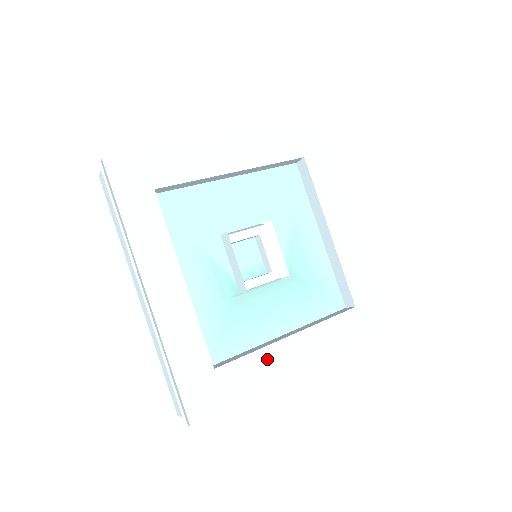
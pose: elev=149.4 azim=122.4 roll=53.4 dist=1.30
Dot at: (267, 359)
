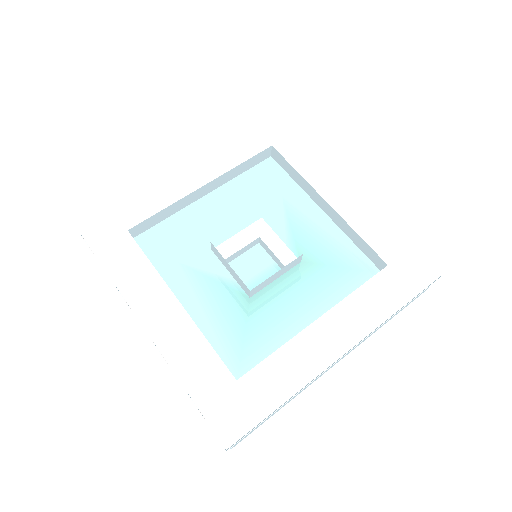
Dot at: (296, 353)
